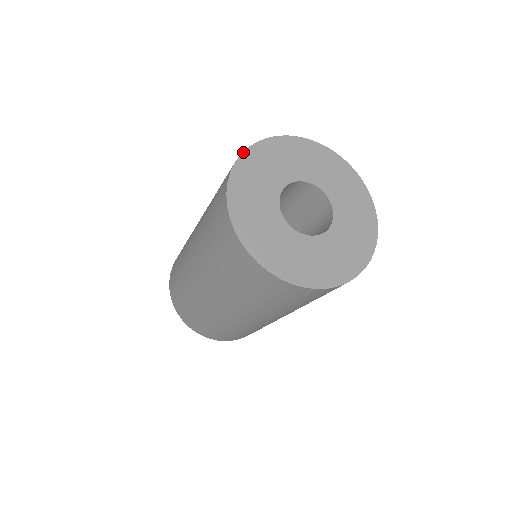
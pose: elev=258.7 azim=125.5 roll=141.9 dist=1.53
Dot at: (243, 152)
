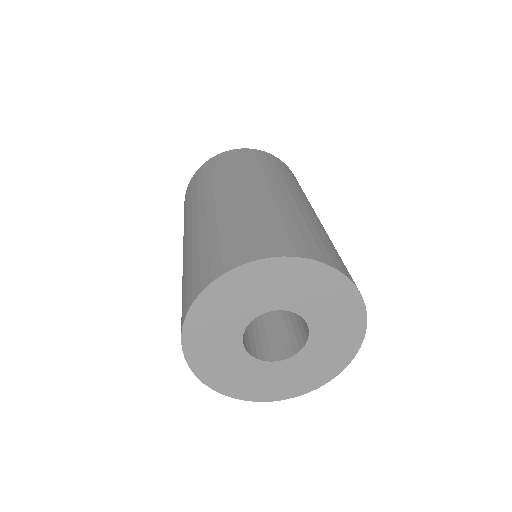
Dot at: (188, 311)
